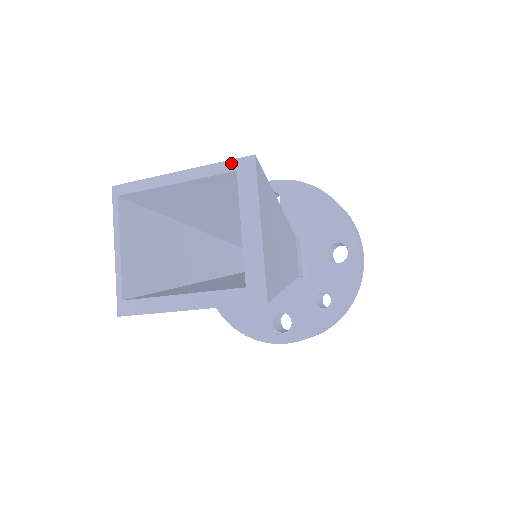
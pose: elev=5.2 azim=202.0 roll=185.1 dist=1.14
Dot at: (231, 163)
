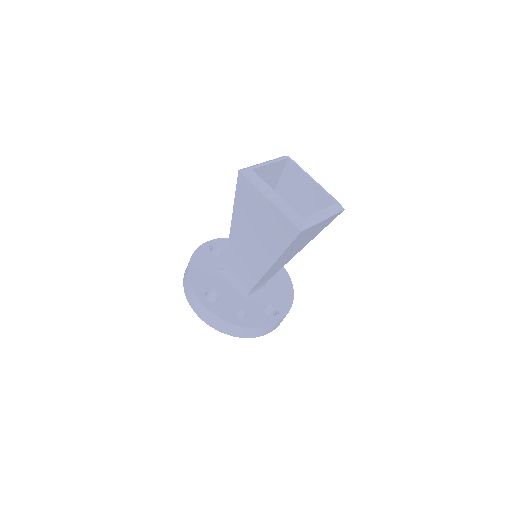
Dot at: (336, 200)
